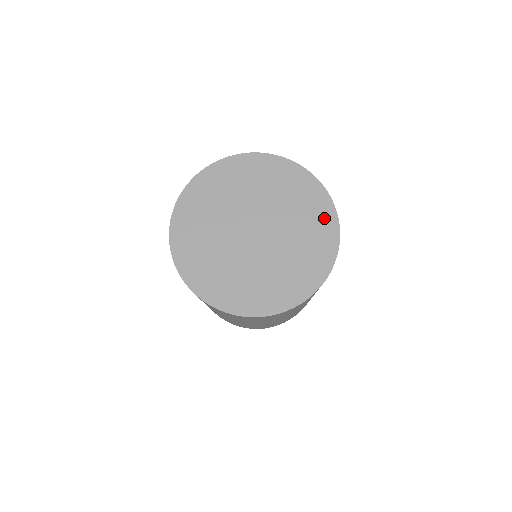
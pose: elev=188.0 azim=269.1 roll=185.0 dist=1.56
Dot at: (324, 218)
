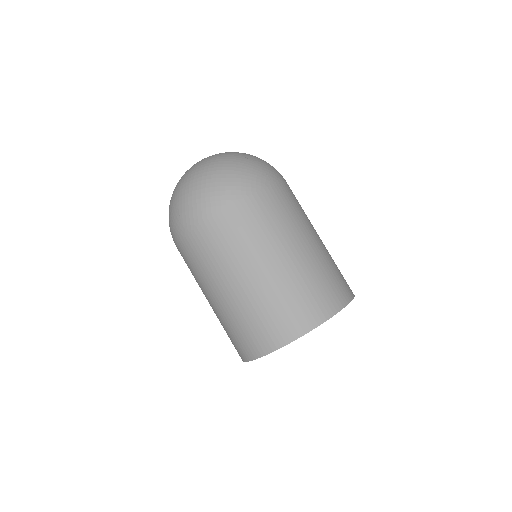
Dot at: occluded
